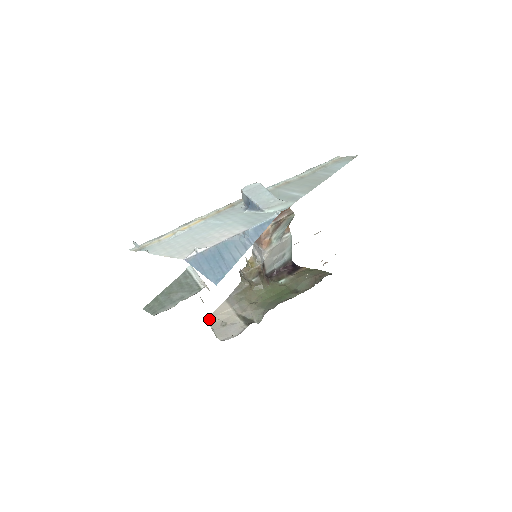
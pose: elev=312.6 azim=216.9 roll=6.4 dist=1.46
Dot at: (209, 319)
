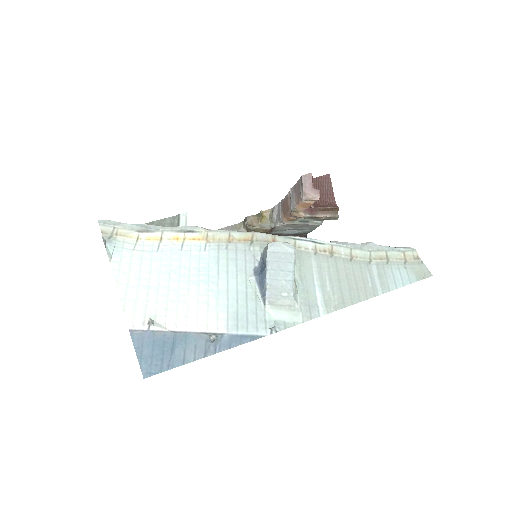
Dot at: occluded
